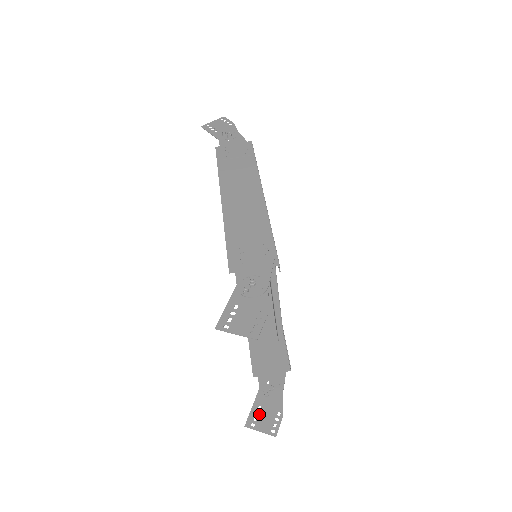
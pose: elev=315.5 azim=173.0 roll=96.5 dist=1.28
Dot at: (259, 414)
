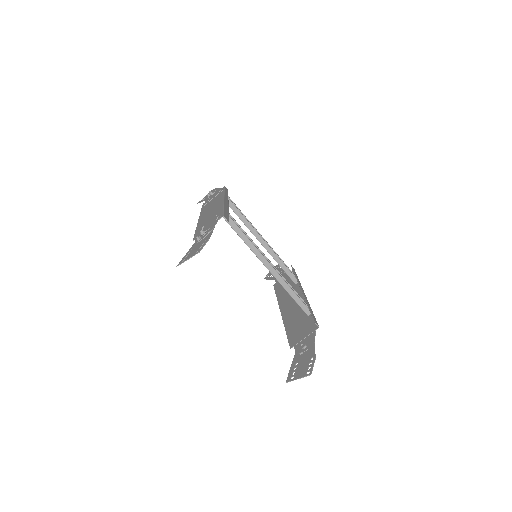
Dot at: (296, 368)
